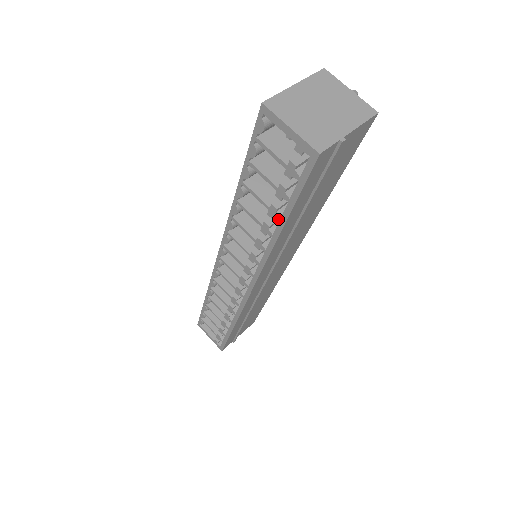
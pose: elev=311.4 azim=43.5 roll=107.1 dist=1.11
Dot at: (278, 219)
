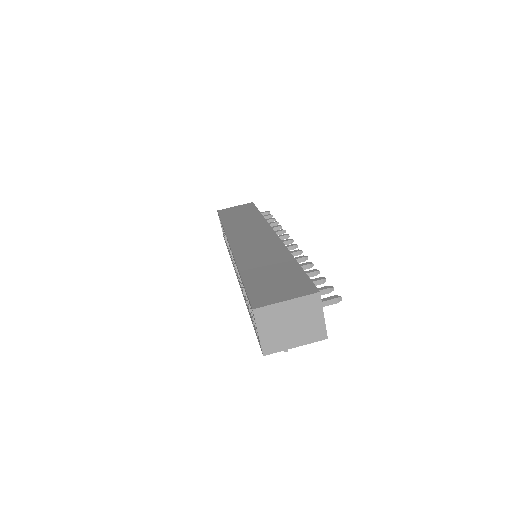
Dot at: (249, 313)
